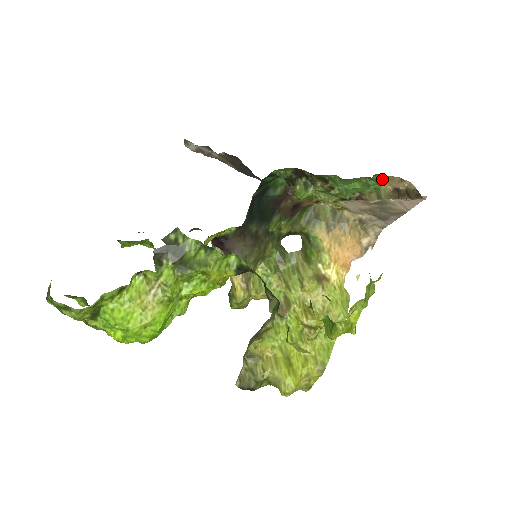
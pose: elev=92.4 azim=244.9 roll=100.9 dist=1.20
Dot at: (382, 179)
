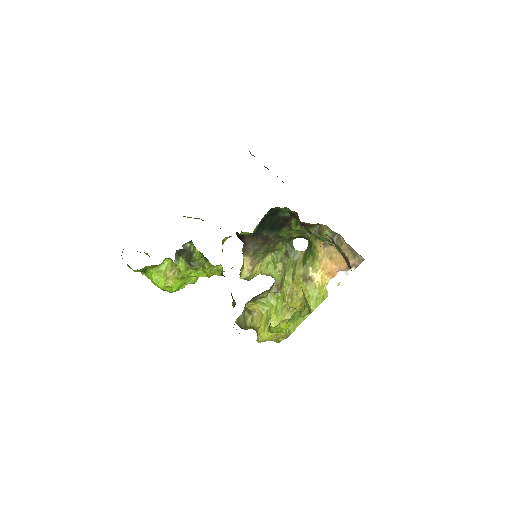
Dot at: occluded
